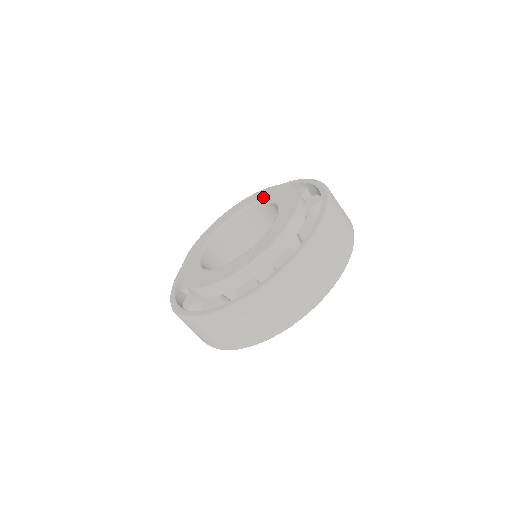
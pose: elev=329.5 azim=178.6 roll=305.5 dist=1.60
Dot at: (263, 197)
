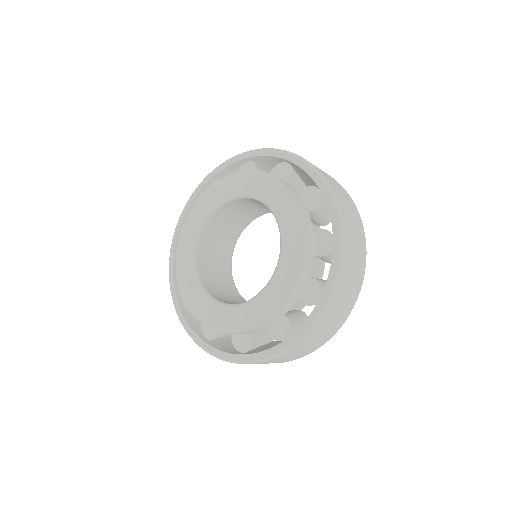
Dot at: (219, 198)
